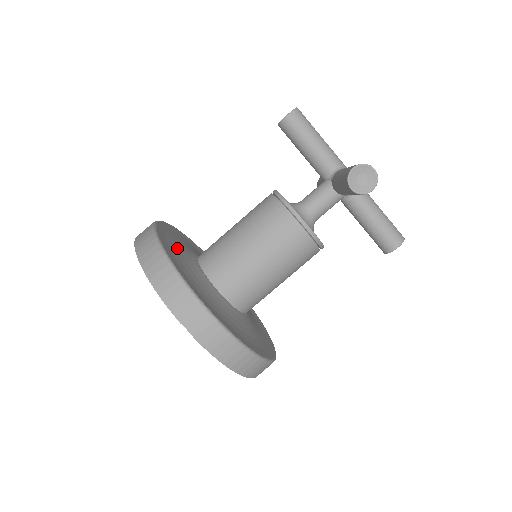
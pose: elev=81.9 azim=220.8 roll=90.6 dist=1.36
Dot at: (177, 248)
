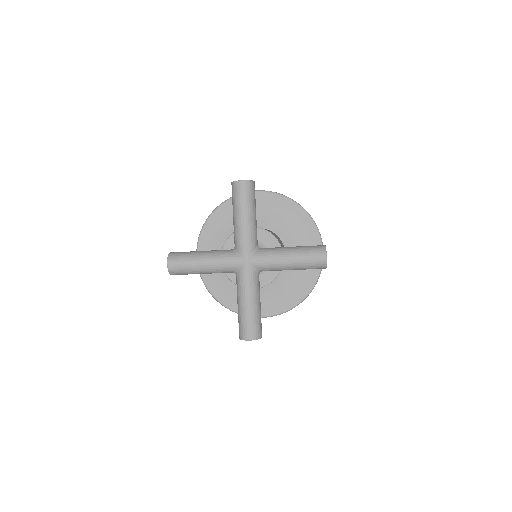
Dot at: (220, 273)
